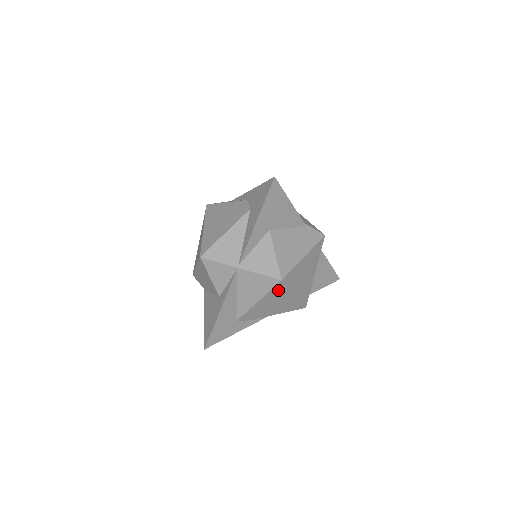
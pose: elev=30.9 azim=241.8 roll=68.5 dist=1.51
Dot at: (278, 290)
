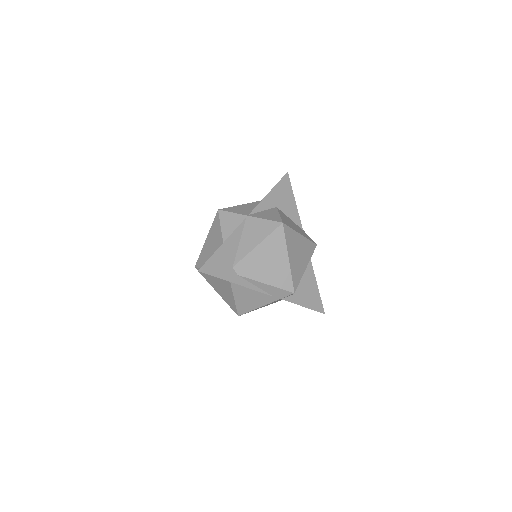
Dot at: (277, 238)
